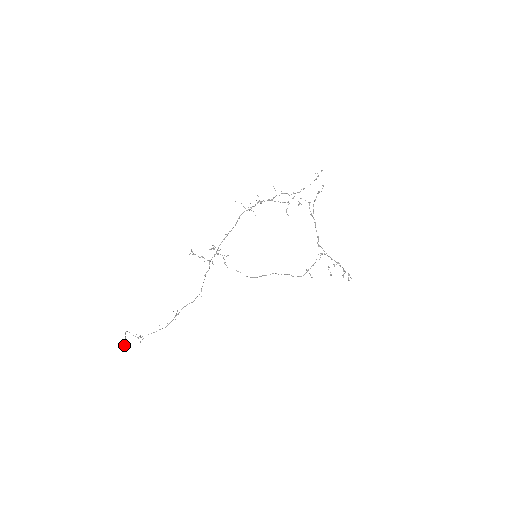
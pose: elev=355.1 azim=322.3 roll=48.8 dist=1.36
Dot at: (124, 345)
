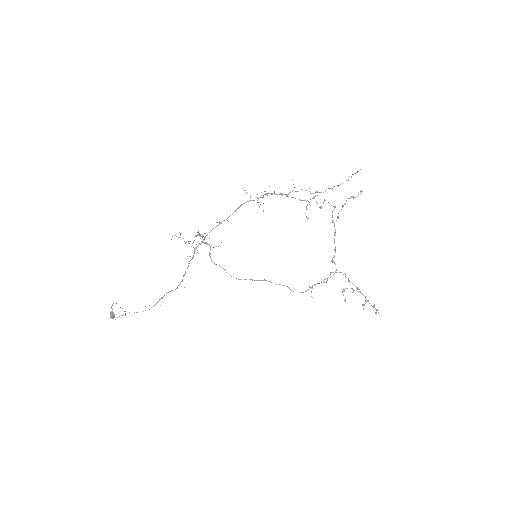
Dot at: (110, 316)
